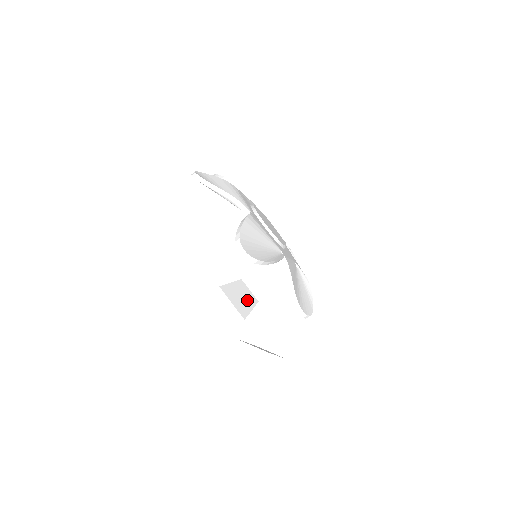
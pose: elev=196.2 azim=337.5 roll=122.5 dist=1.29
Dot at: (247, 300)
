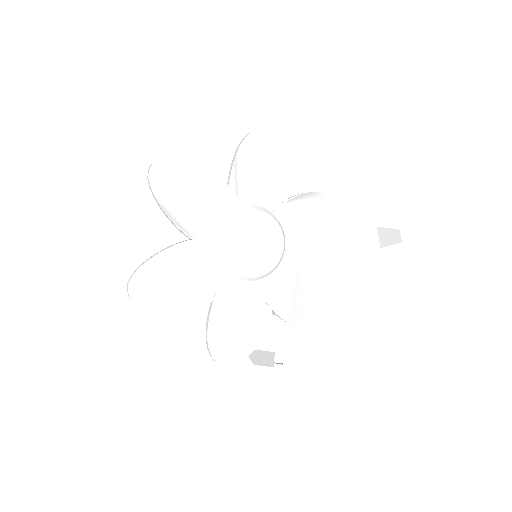
Dot at: (334, 254)
